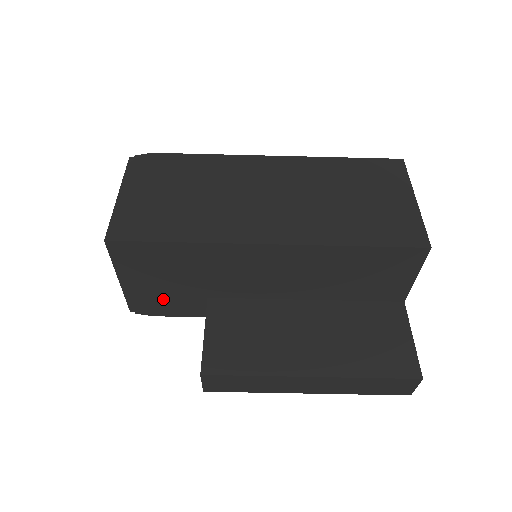
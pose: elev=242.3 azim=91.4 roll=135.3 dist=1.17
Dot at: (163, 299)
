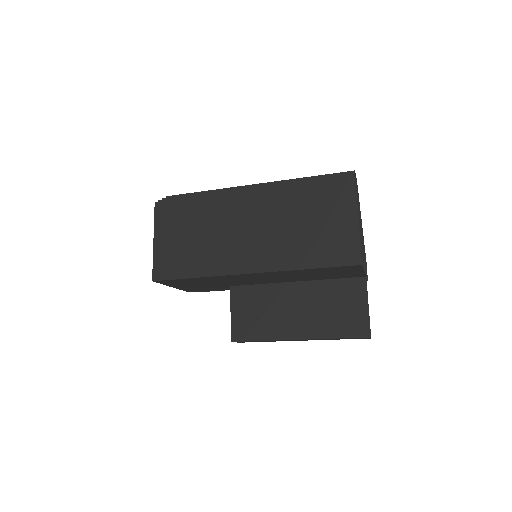
Dot at: (204, 288)
